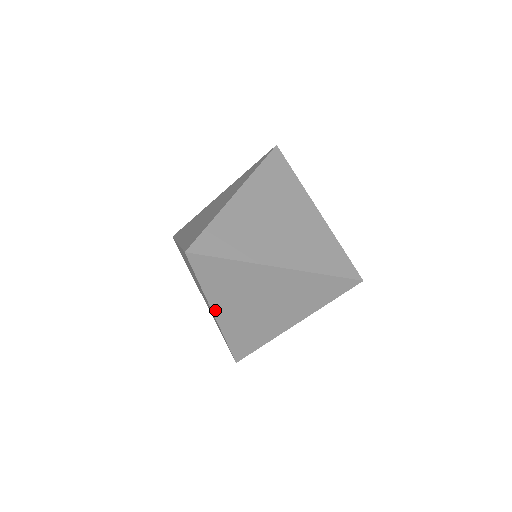
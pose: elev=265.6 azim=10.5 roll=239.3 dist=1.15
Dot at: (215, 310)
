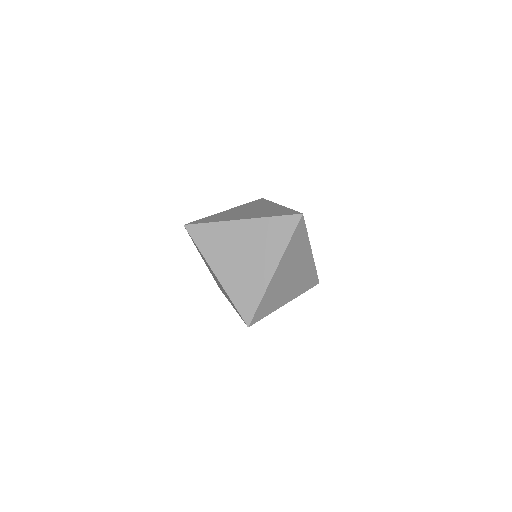
Dot at: occluded
